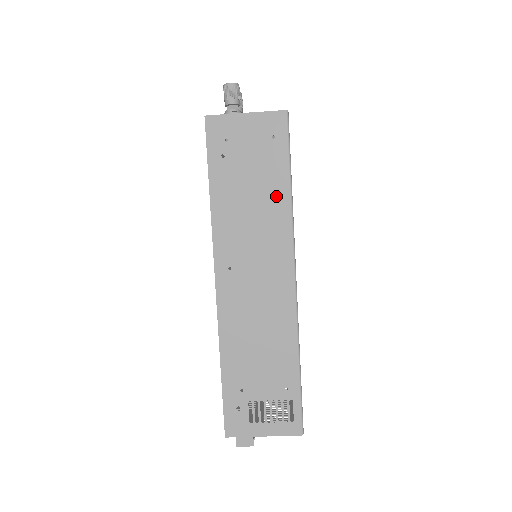
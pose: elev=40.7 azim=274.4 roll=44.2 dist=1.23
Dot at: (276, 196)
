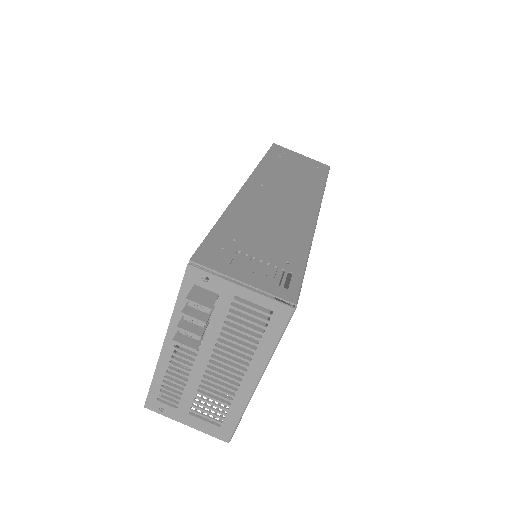
Dot at: (313, 182)
